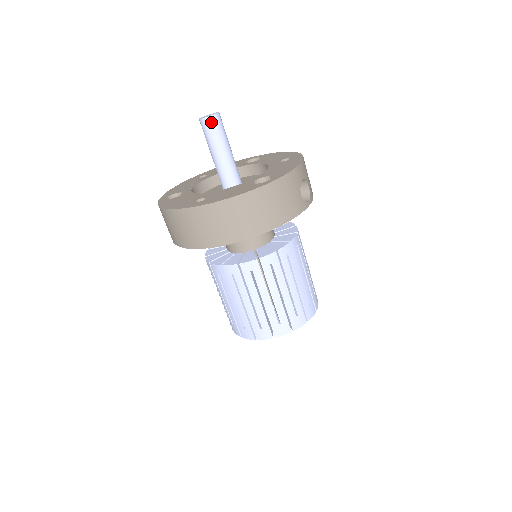
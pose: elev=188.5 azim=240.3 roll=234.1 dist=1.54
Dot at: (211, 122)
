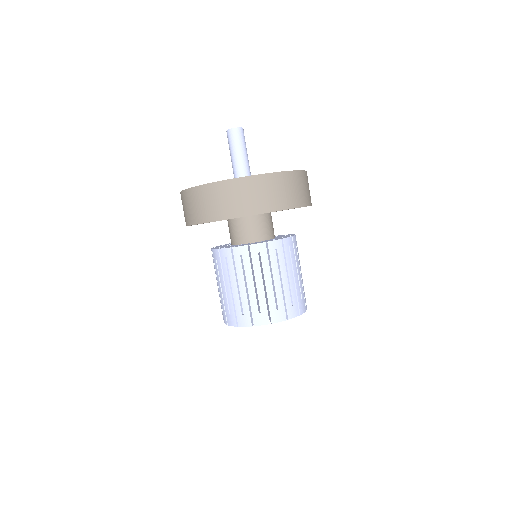
Dot at: (243, 132)
